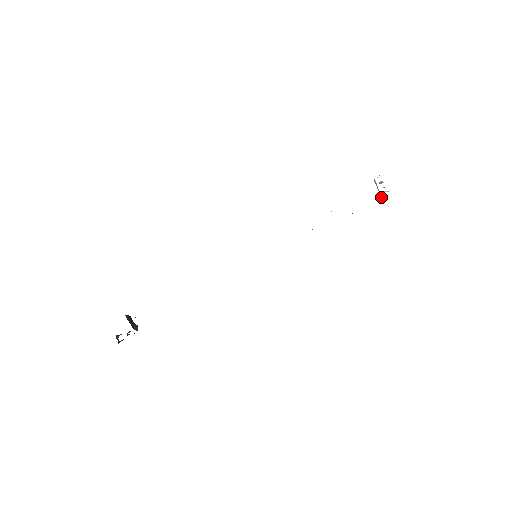
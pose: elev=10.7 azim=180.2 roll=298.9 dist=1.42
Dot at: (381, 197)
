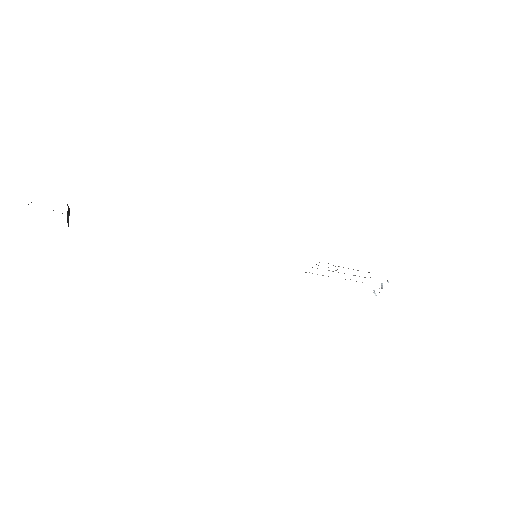
Dot at: occluded
